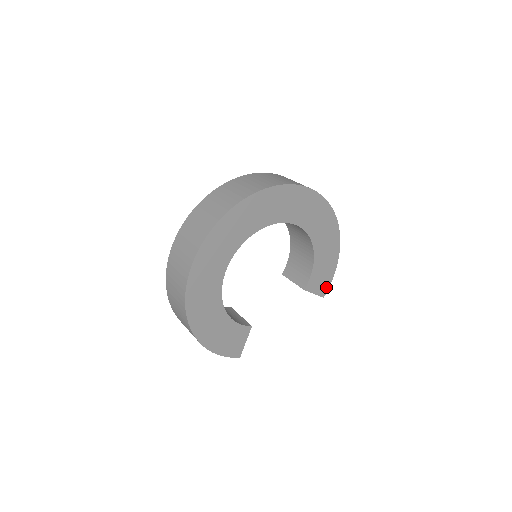
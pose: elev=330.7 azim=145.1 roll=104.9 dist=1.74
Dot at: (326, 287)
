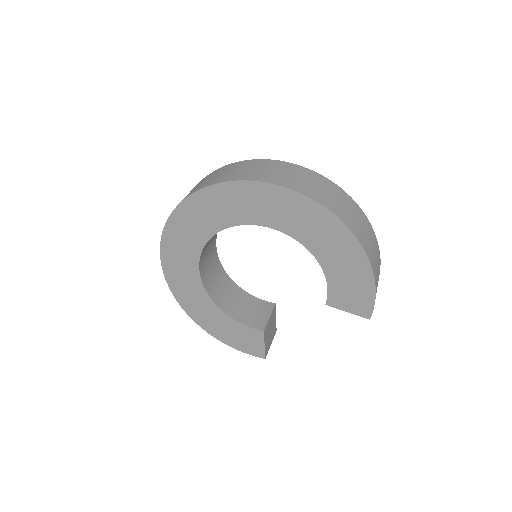
Dot at: (368, 306)
